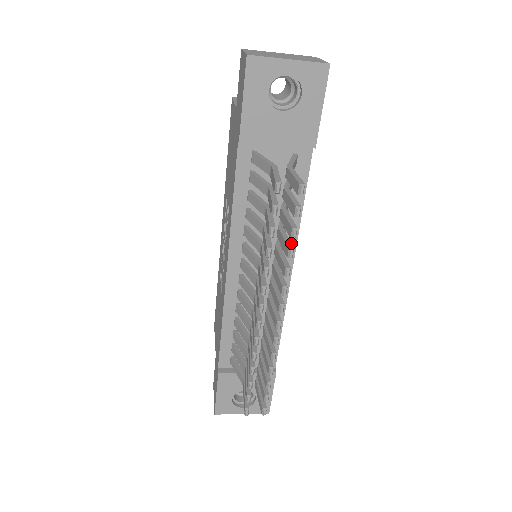
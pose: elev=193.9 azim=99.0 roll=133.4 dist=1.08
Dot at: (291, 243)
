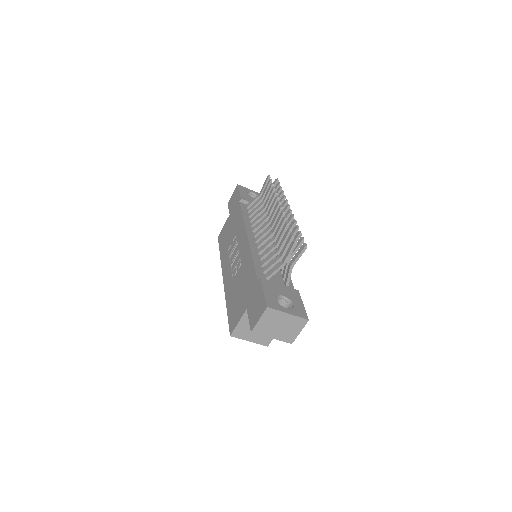
Dot at: occluded
